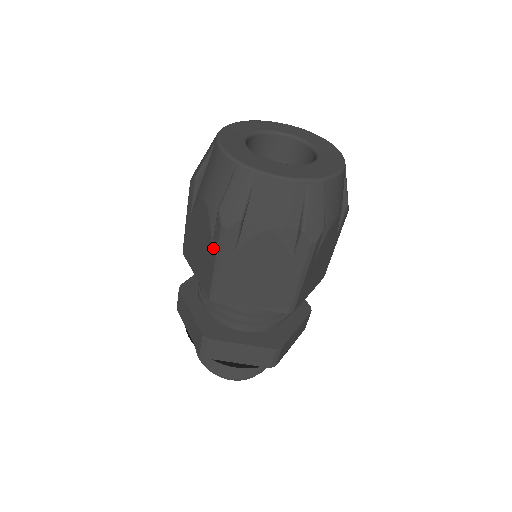
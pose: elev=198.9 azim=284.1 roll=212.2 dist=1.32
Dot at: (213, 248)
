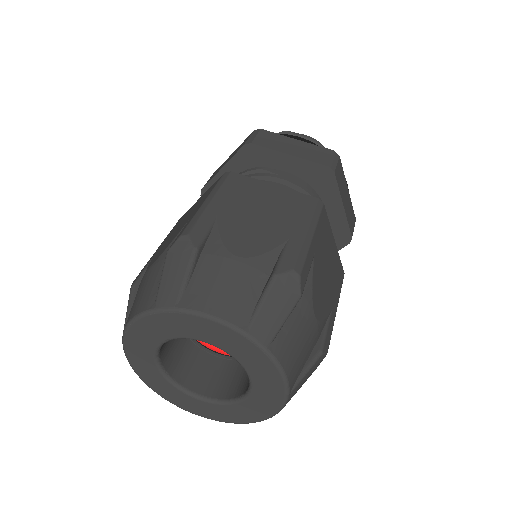
Dot at: occluded
